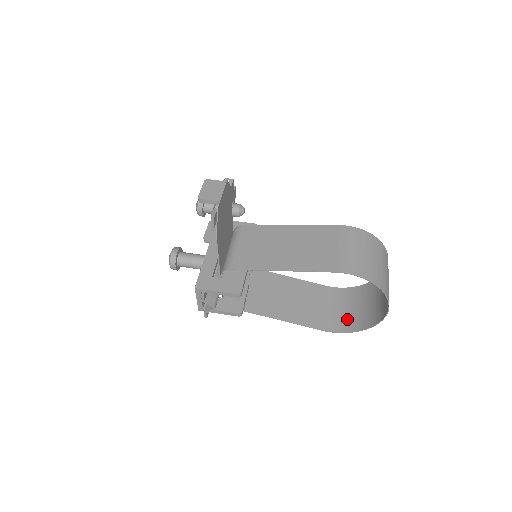
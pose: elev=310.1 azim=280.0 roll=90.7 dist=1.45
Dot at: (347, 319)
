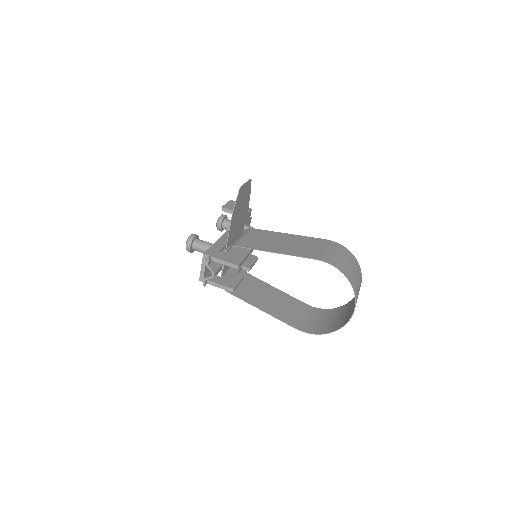
Dot at: (319, 326)
